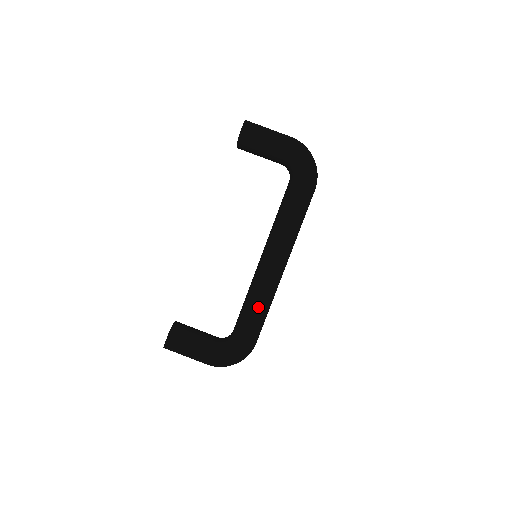
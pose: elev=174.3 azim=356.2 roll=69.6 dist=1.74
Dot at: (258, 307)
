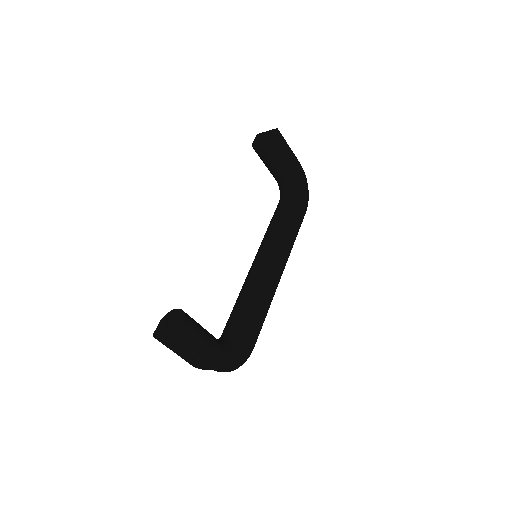
Dot at: (263, 307)
